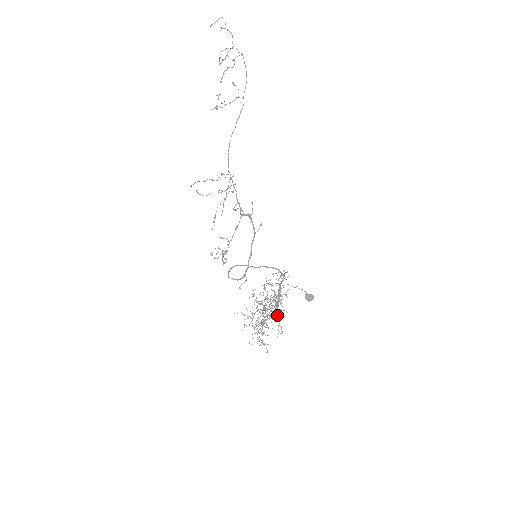
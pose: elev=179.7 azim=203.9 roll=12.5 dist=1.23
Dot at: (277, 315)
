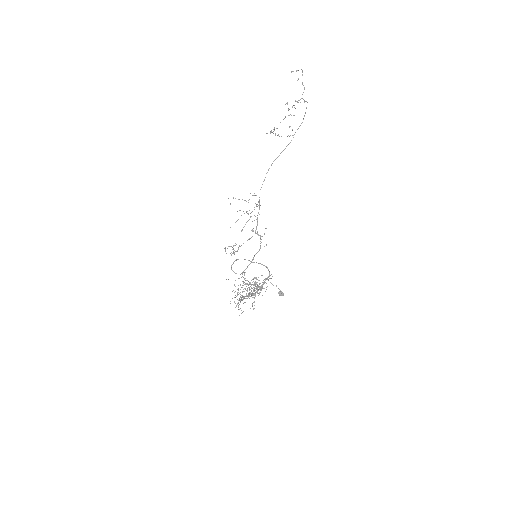
Dot at: (255, 296)
